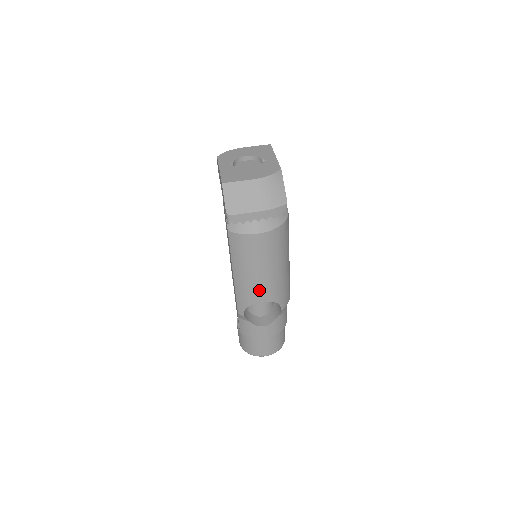
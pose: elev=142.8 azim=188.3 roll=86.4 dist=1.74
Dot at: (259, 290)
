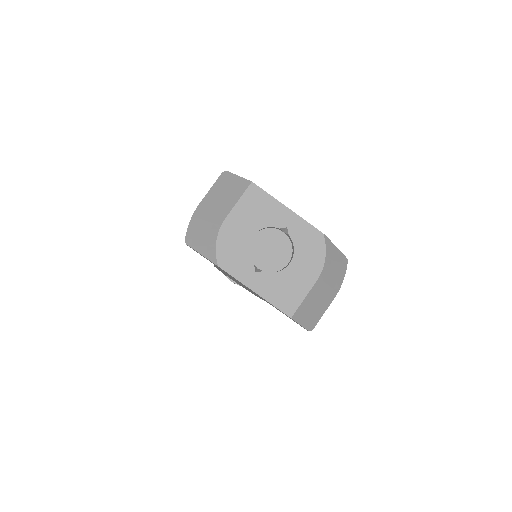
Dot at: occluded
